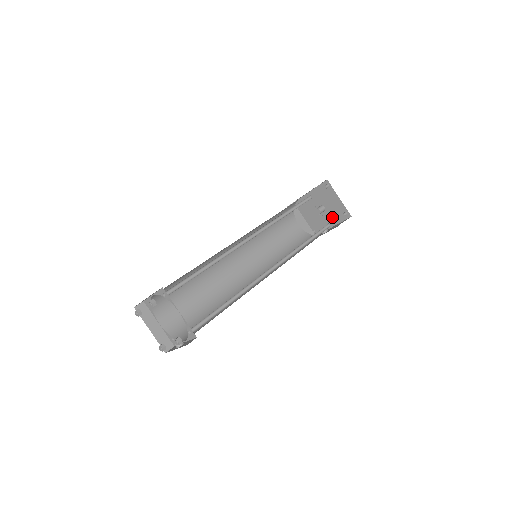
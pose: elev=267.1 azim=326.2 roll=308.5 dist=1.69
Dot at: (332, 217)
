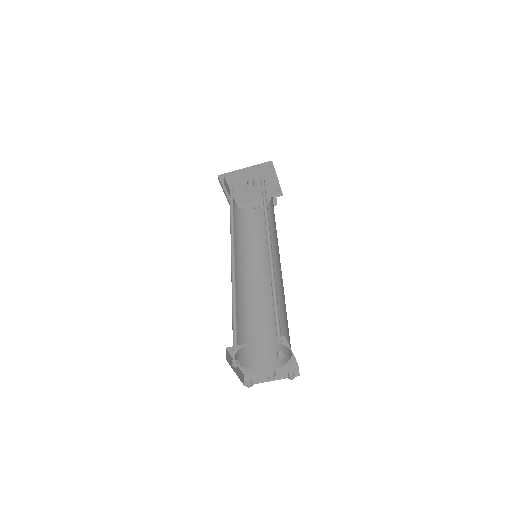
Dot at: (261, 191)
